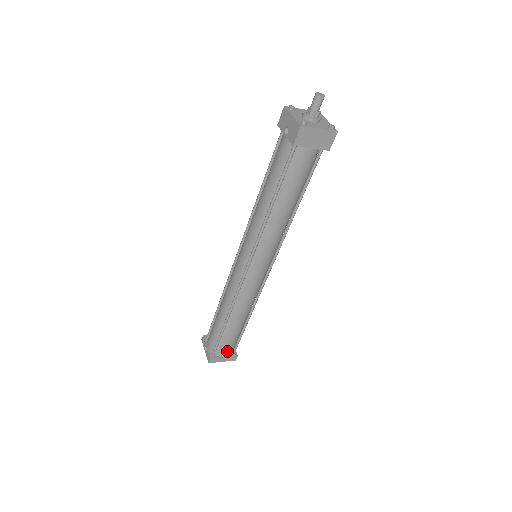
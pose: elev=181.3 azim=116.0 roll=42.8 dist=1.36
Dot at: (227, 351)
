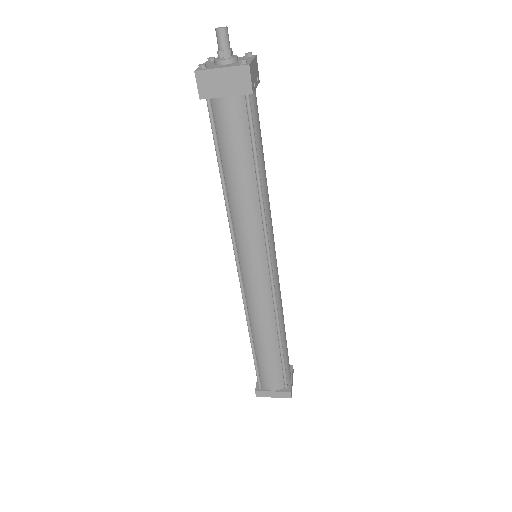
Dot at: (273, 383)
